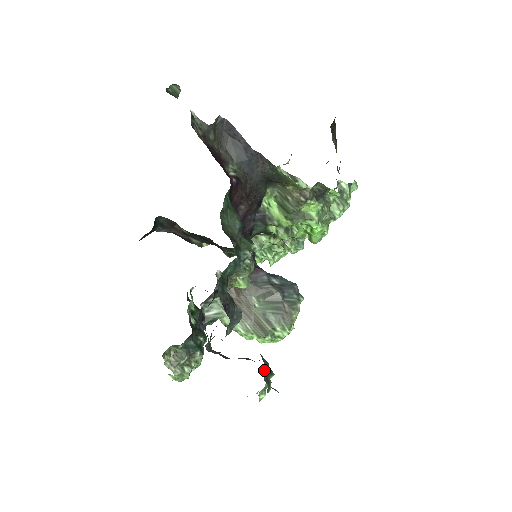
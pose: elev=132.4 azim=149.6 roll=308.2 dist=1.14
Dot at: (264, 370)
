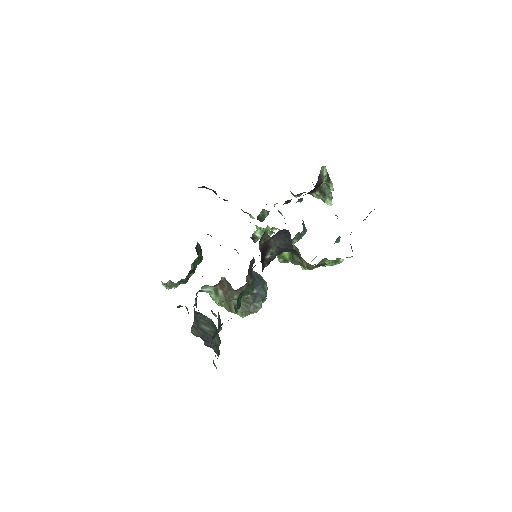
Dot at: occluded
